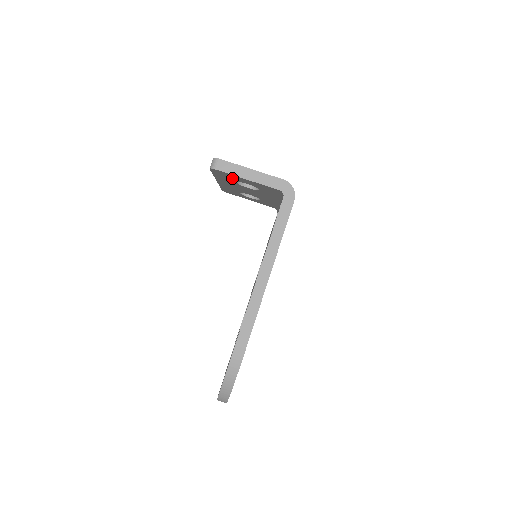
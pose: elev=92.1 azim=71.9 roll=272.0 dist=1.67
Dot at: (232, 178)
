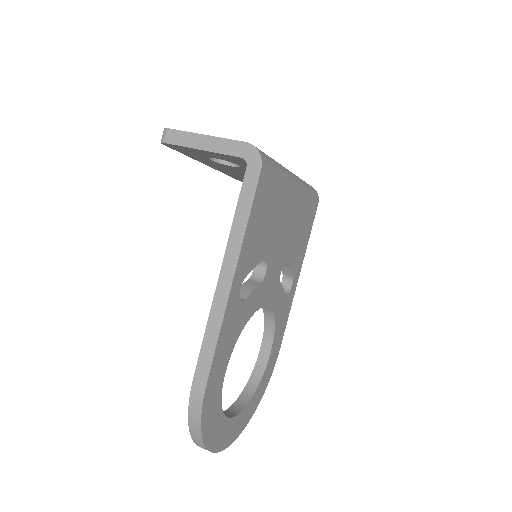
Dot at: (196, 153)
